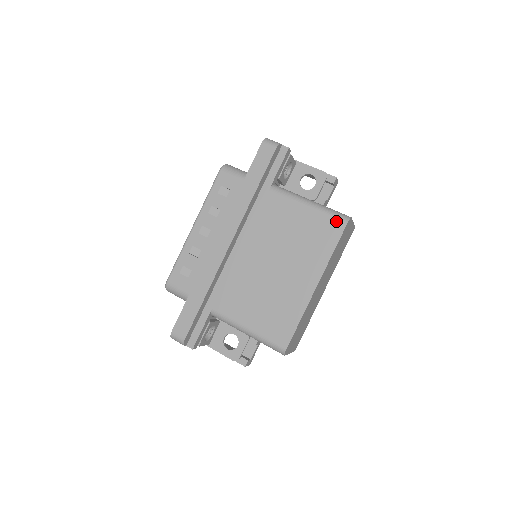
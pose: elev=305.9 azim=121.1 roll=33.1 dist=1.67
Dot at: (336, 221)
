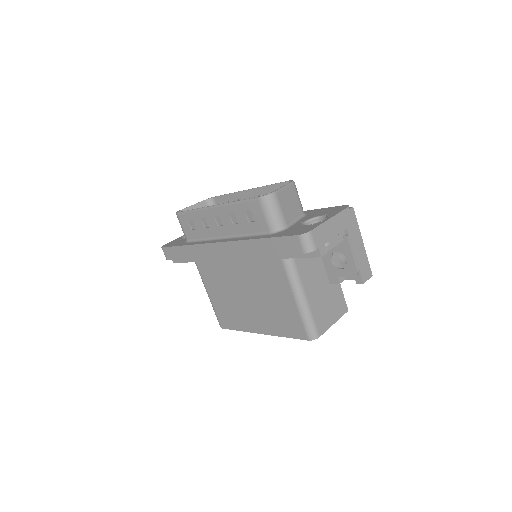
Dot at: (303, 331)
